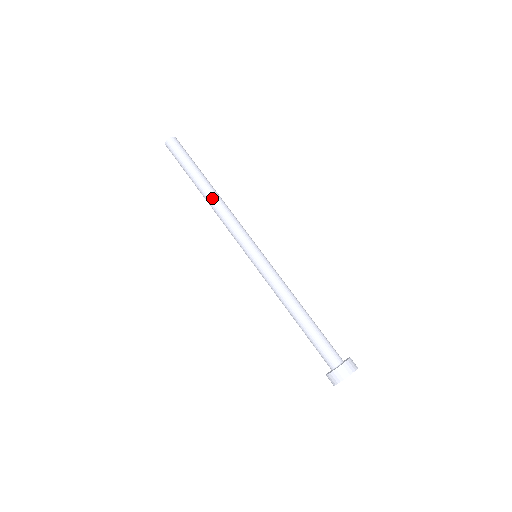
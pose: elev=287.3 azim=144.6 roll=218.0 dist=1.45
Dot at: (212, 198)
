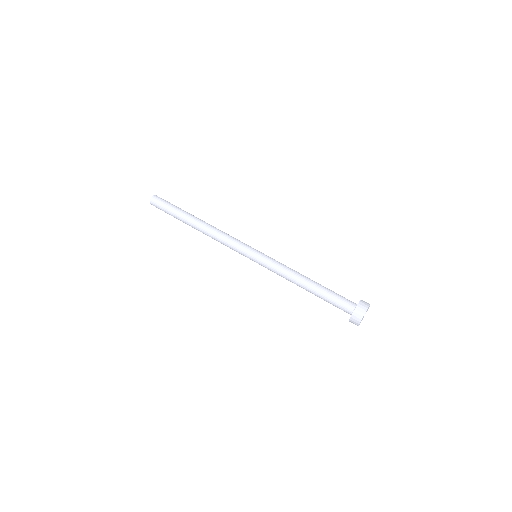
Dot at: (205, 225)
